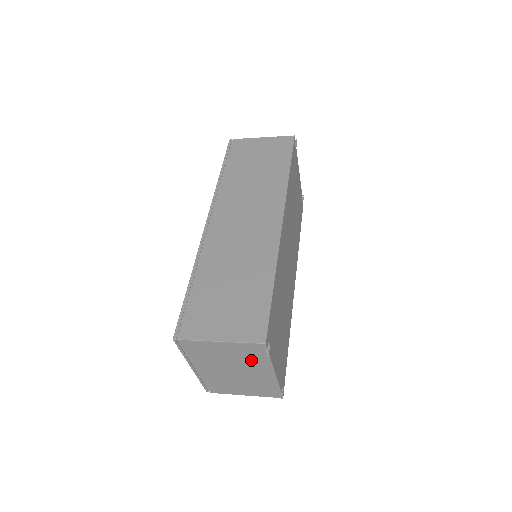
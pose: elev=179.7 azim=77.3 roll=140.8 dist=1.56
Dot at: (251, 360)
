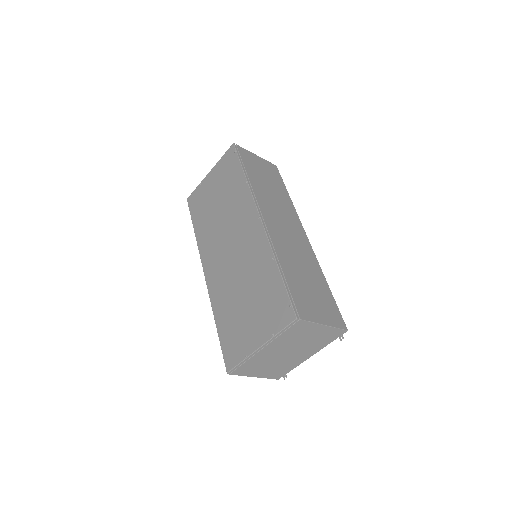
Dot at: (317, 343)
